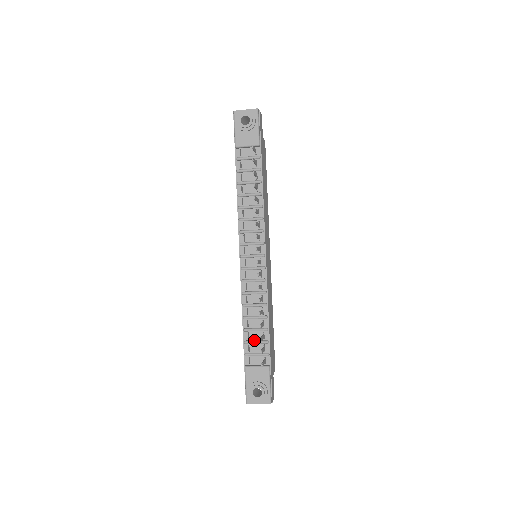
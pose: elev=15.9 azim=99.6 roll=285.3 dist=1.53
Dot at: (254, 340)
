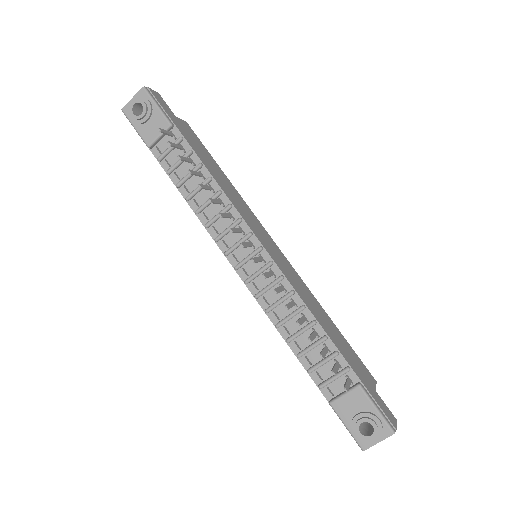
Dot at: (318, 361)
